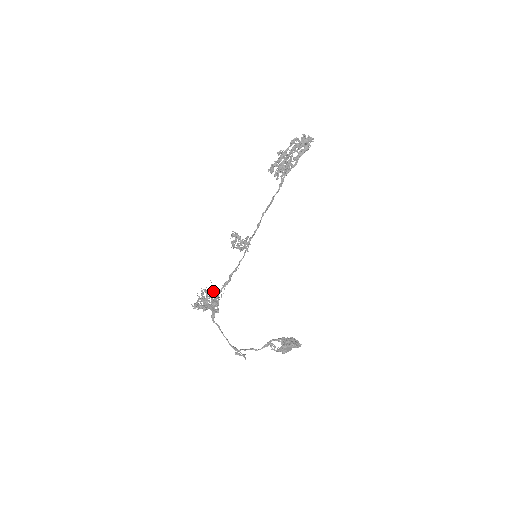
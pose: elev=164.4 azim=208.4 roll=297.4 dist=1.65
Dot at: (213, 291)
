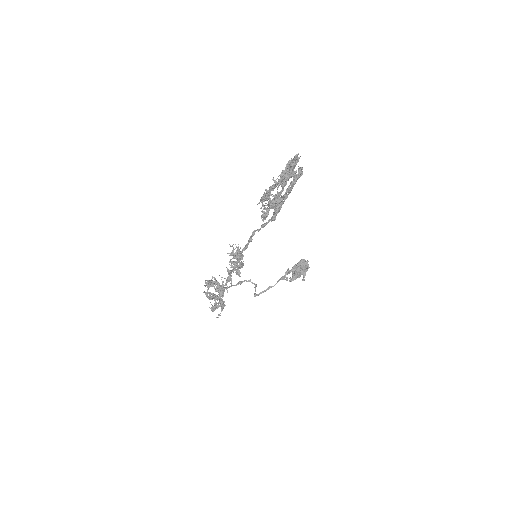
Dot at: (209, 281)
